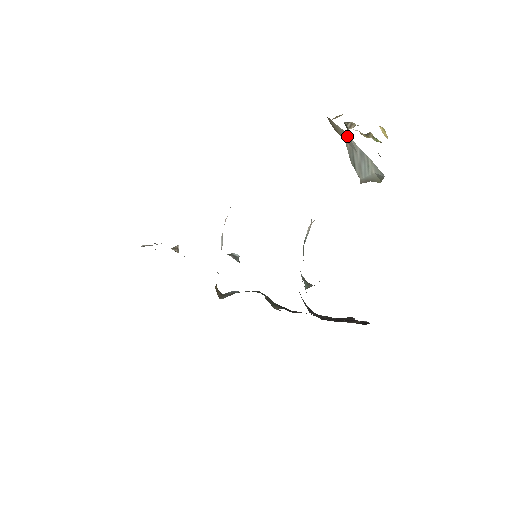
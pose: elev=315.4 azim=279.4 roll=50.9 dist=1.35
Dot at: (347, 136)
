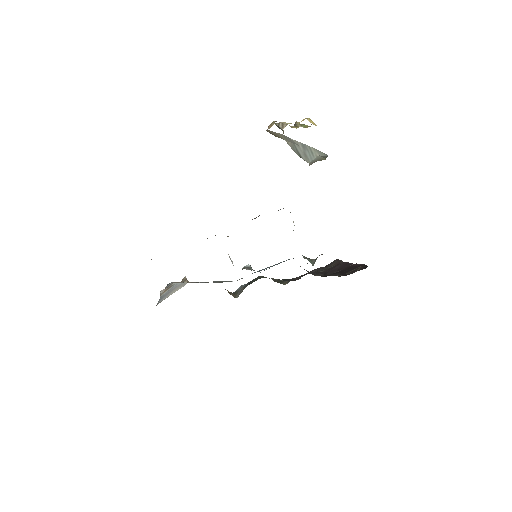
Dot at: (286, 137)
